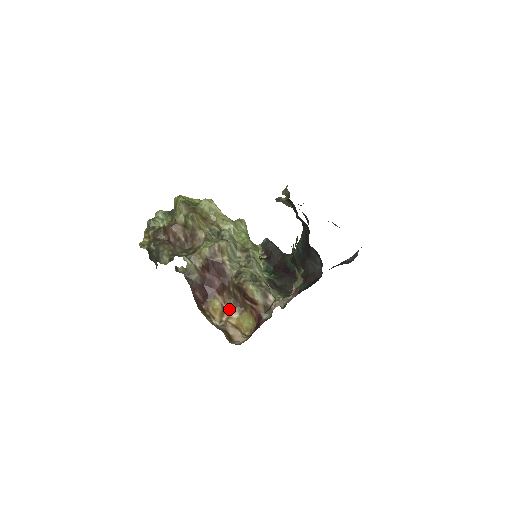
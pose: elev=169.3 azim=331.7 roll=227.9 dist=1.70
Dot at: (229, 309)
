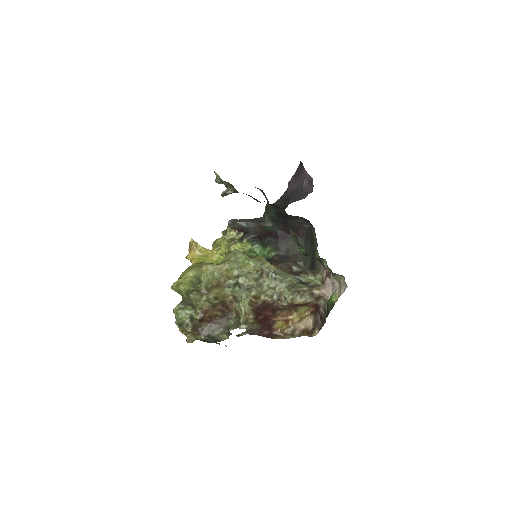
Dot at: (288, 317)
